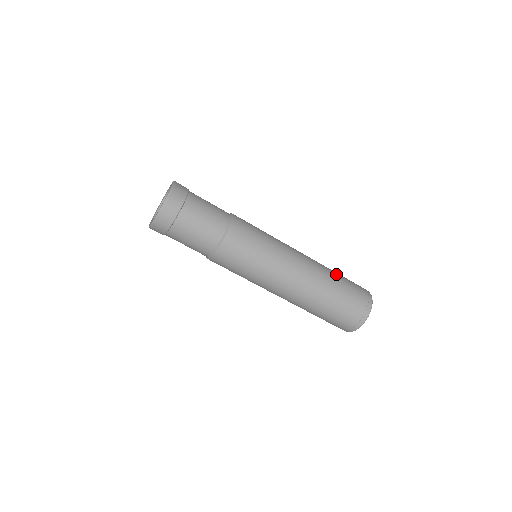
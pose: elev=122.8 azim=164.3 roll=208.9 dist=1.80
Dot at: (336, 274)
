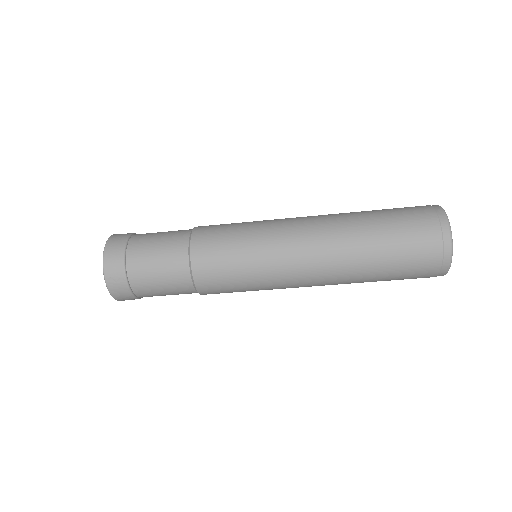
Dot at: occluded
